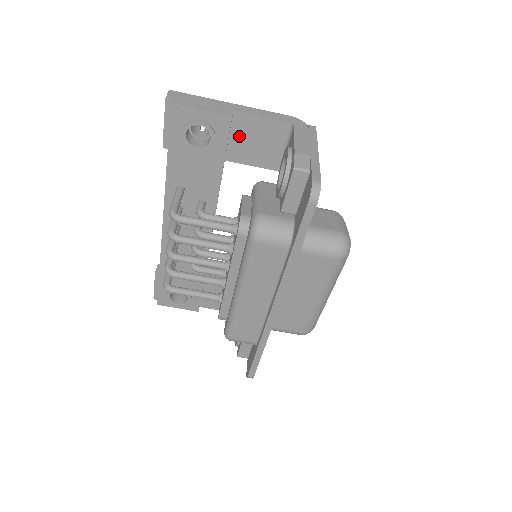
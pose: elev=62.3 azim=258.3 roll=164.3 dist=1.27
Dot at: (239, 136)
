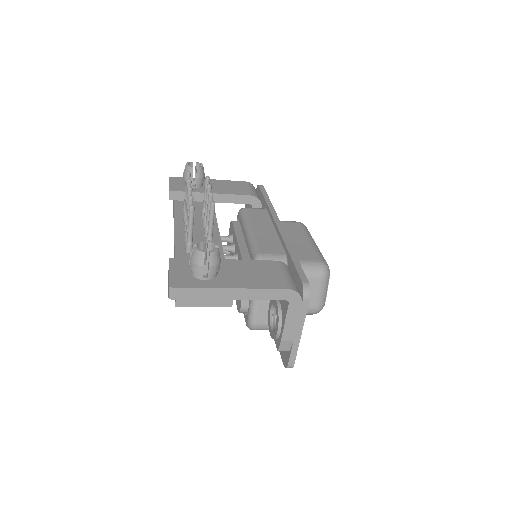
Dot at: occluded
